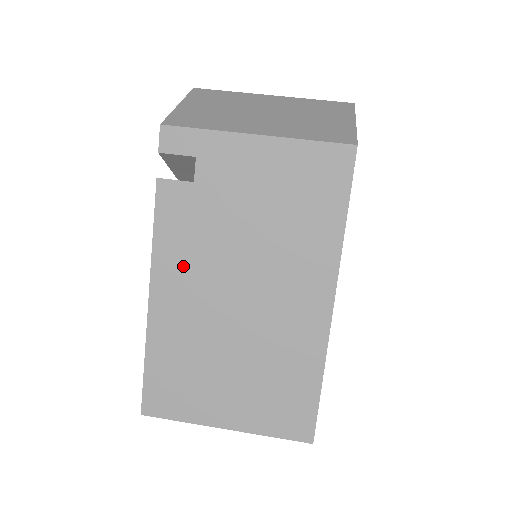
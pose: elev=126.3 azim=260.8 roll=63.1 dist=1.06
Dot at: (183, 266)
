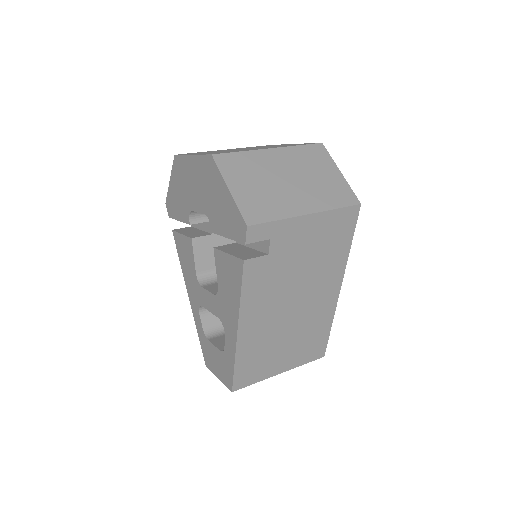
Dot at: (260, 304)
